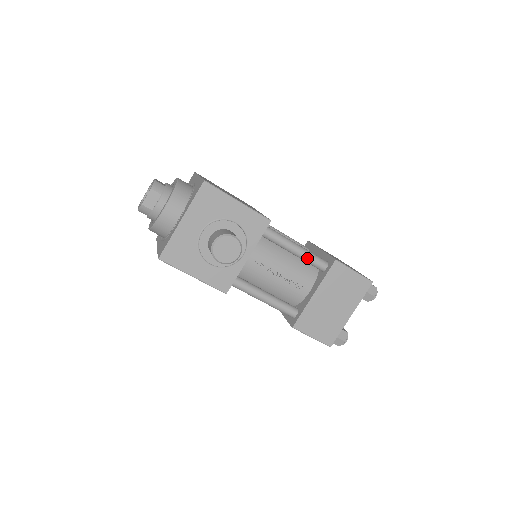
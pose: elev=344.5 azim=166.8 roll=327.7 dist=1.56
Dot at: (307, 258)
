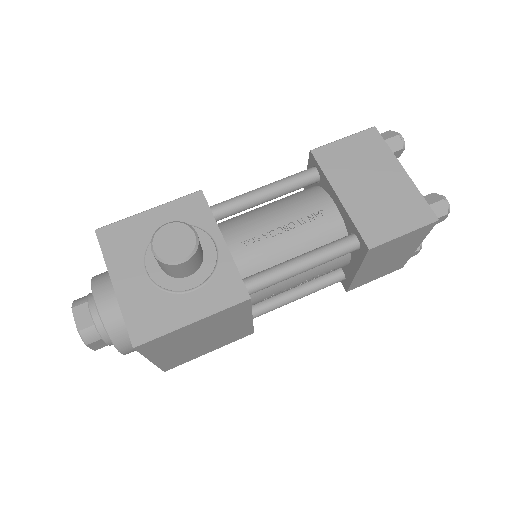
Dot at: (286, 184)
